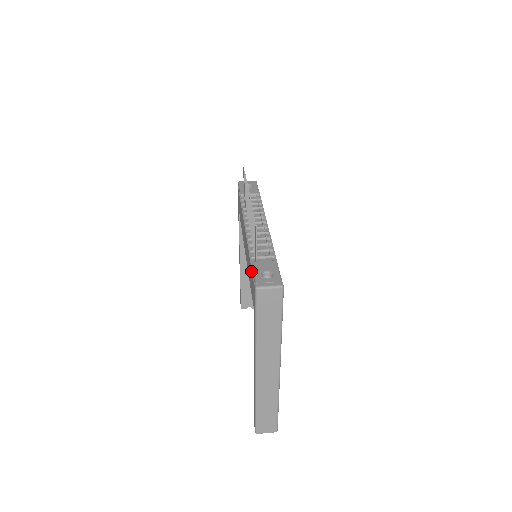
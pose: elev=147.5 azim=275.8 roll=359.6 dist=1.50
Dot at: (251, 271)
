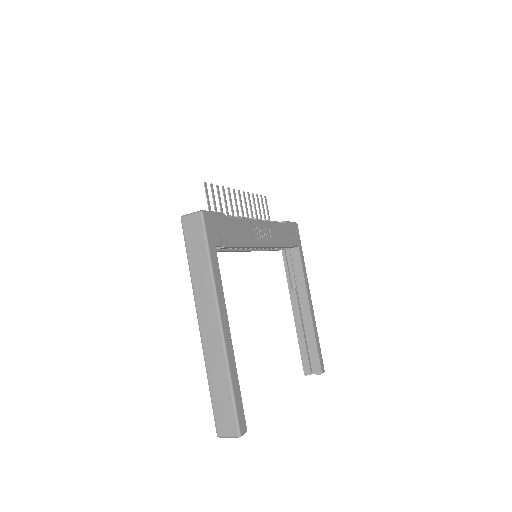
Dot at: occluded
